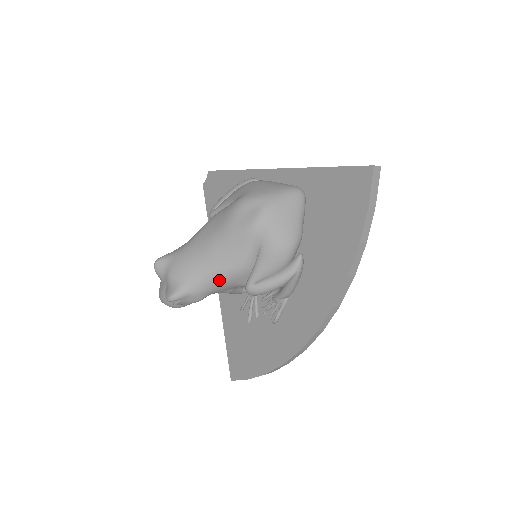
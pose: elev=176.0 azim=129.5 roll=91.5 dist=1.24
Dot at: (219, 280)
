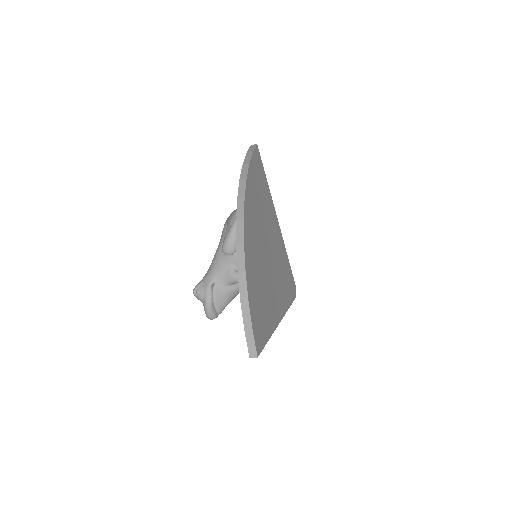
Dot at: (214, 261)
